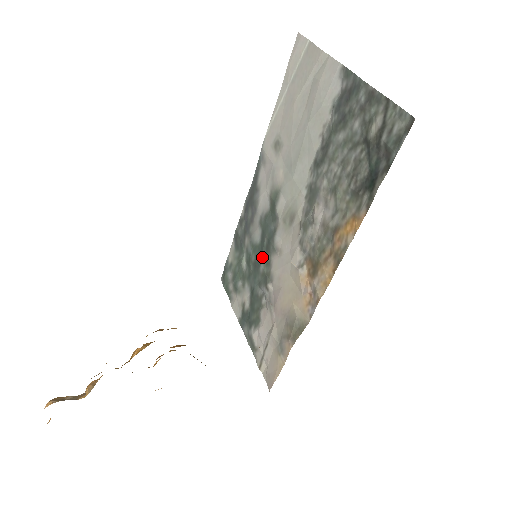
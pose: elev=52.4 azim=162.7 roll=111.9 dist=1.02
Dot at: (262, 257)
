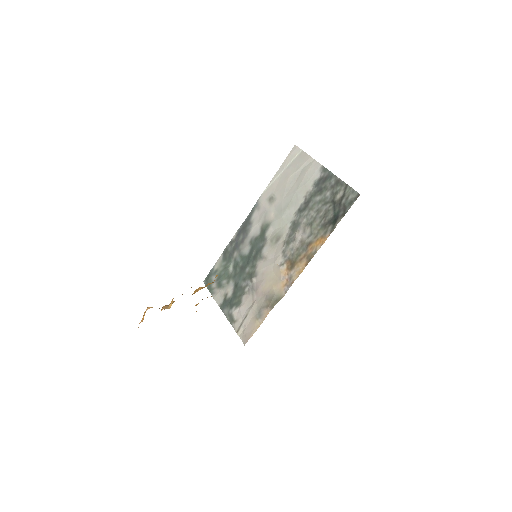
Dot at: (249, 263)
